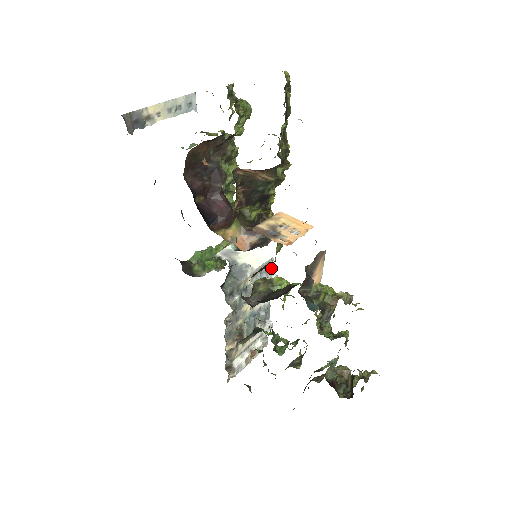
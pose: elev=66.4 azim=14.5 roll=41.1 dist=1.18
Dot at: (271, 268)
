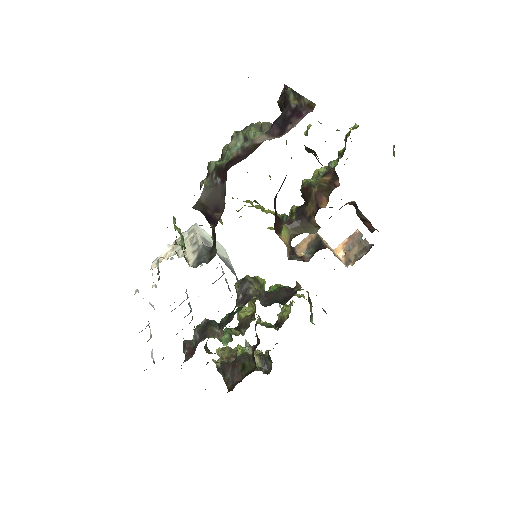
Dot at: occluded
